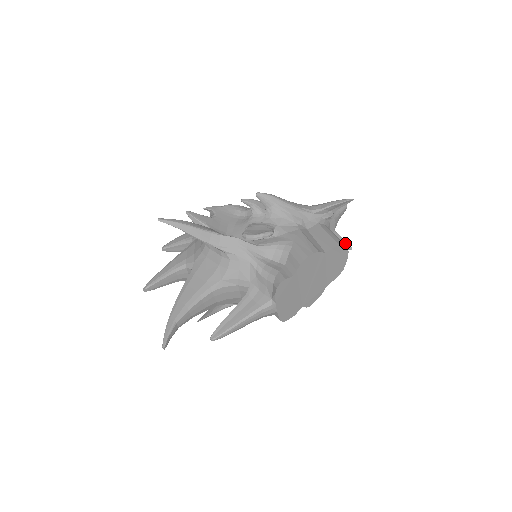
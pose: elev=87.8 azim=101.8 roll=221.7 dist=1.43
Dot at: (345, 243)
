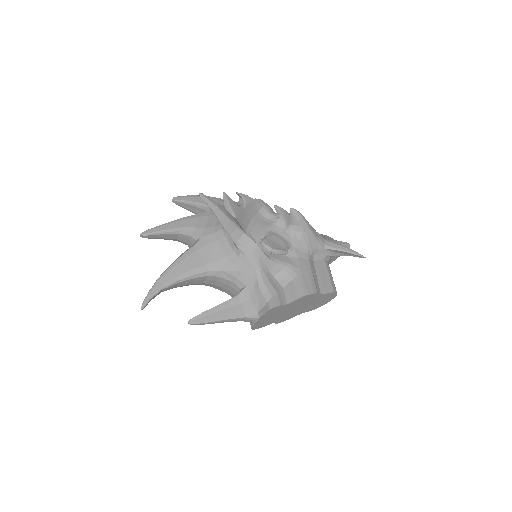
Dot at: occluded
